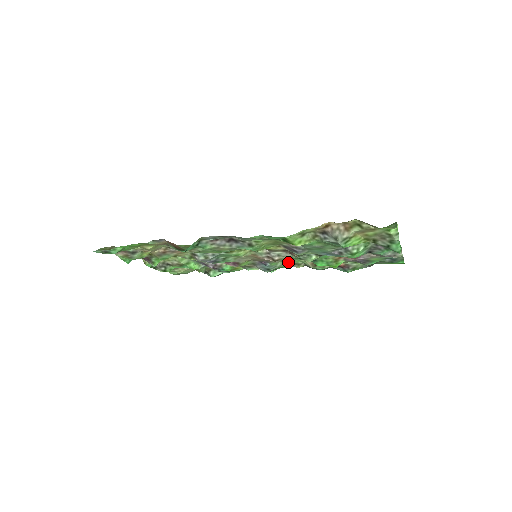
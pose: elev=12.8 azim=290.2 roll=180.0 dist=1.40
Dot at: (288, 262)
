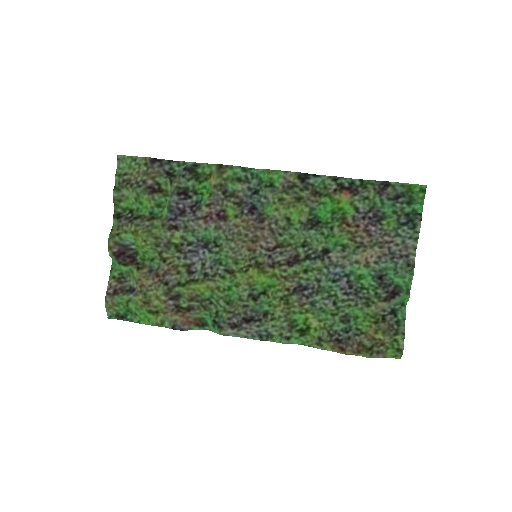
Dot at: (281, 192)
